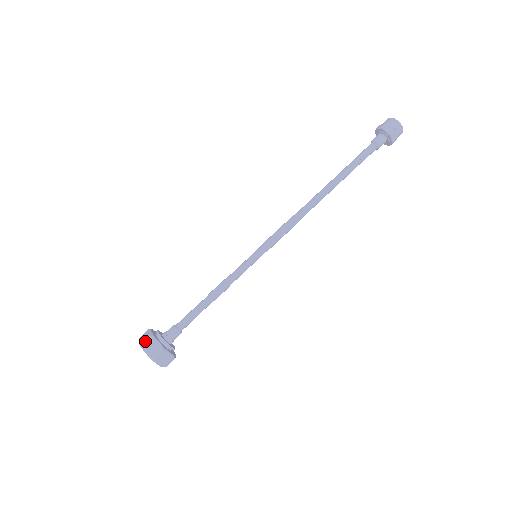
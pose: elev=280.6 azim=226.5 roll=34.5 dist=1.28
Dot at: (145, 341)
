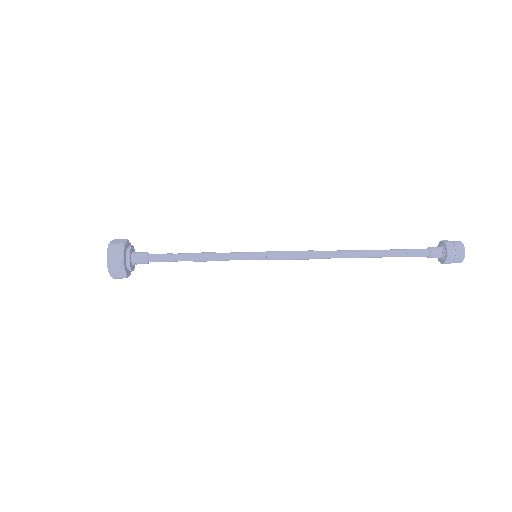
Dot at: (120, 239)
